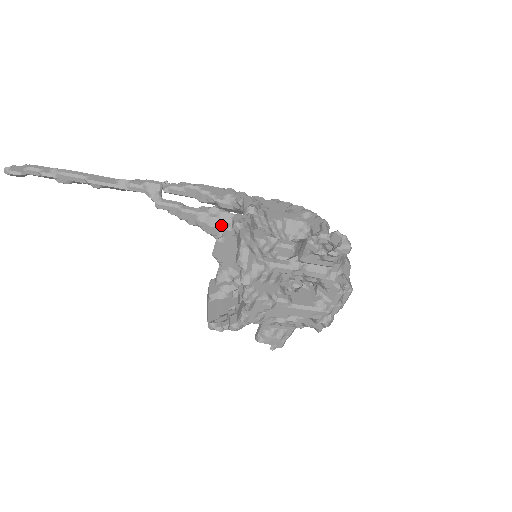
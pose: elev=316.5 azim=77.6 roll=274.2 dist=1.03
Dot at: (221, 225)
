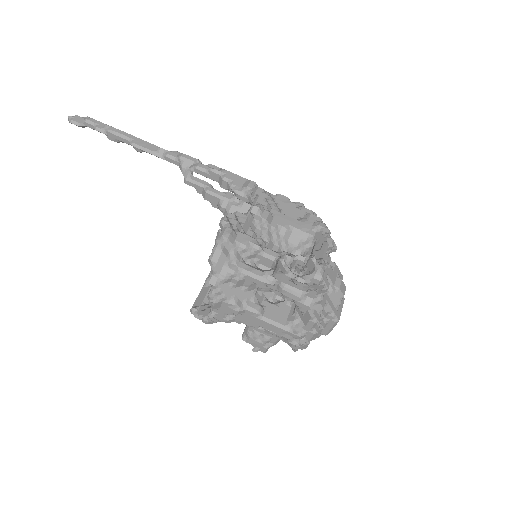
Dot at: occluded
